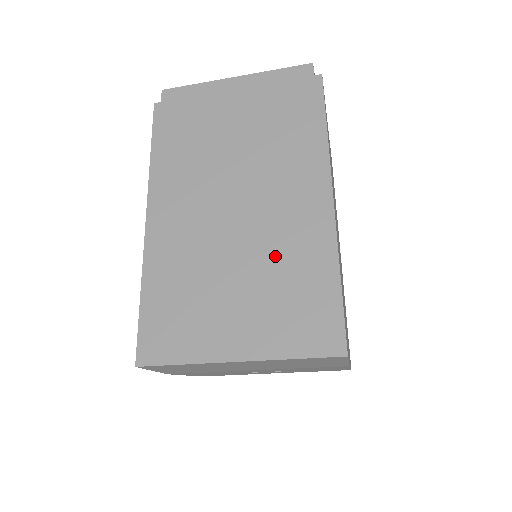
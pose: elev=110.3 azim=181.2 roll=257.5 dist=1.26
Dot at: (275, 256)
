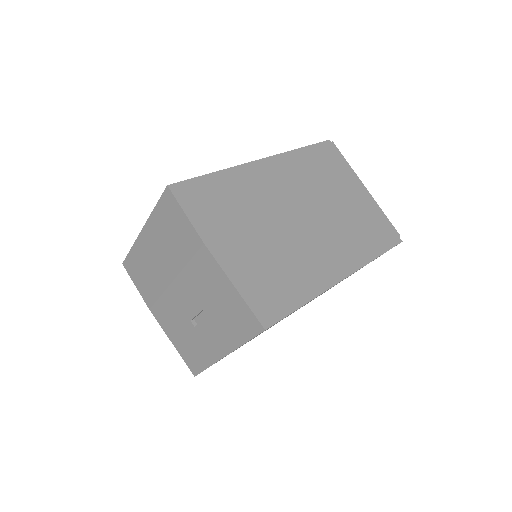
Dot at: occluded
